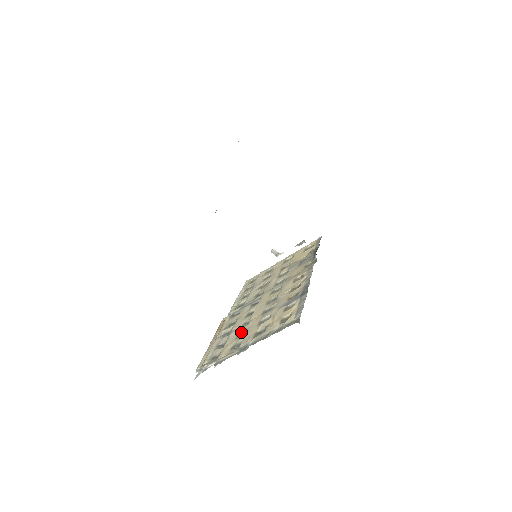
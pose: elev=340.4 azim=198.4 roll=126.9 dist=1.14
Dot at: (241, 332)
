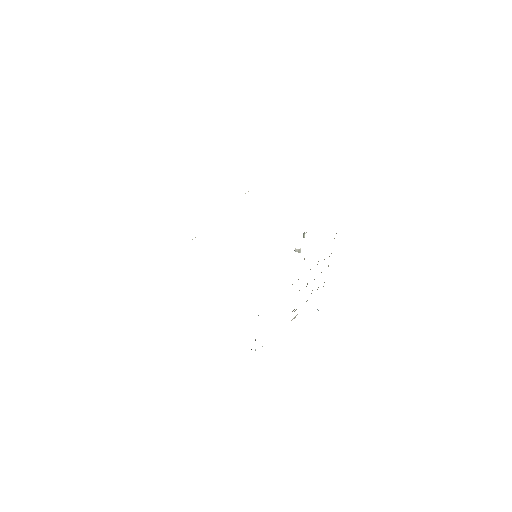
Dot at: occluded
